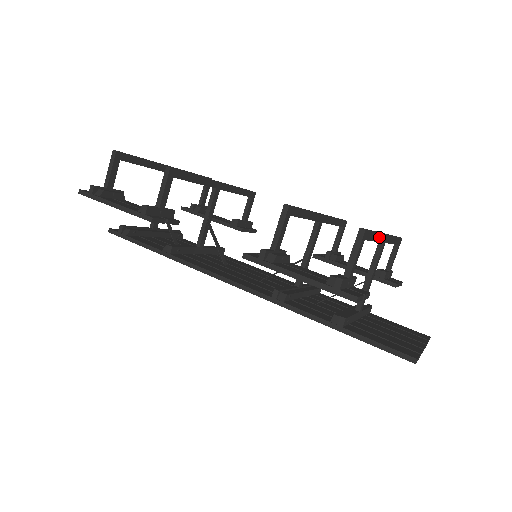
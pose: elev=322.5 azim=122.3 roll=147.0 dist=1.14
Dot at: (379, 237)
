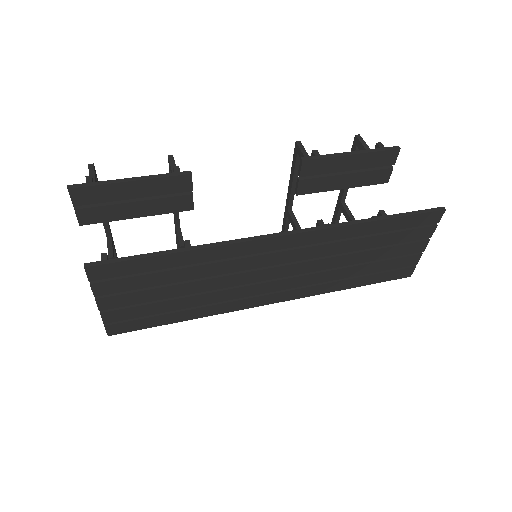
Dot at: occluded
